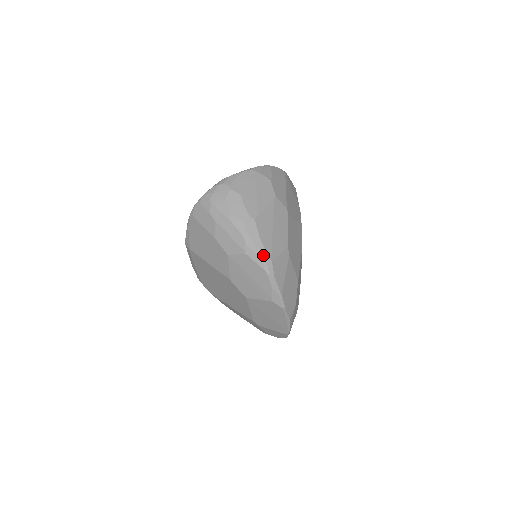
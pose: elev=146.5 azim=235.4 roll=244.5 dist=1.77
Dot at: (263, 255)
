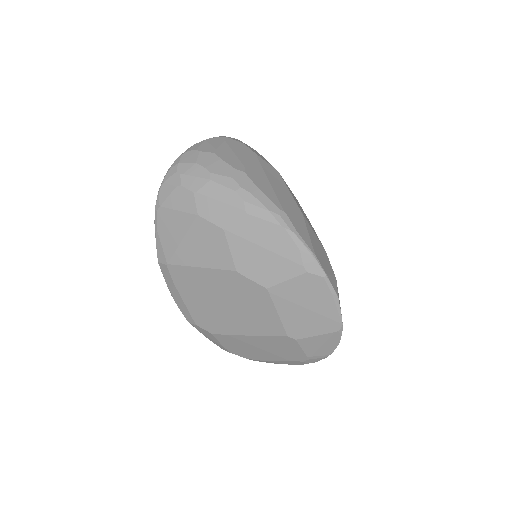
Dot at: (272, 207)
